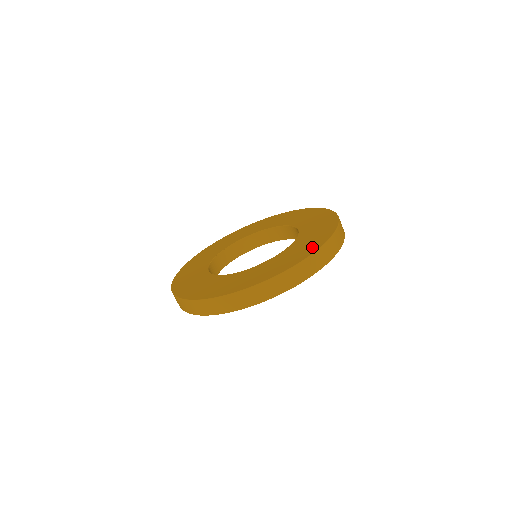
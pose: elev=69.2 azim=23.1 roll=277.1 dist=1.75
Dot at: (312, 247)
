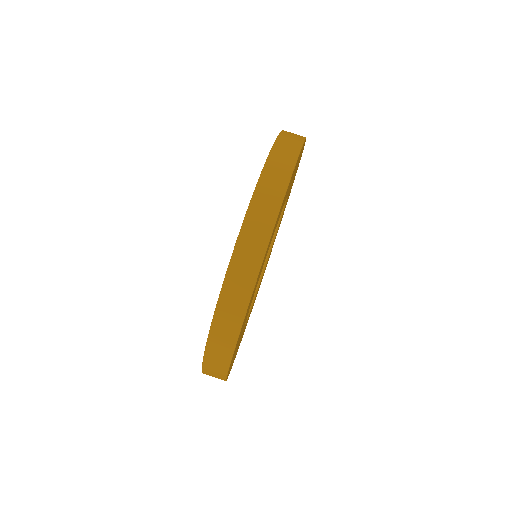
Dot at: occluded
